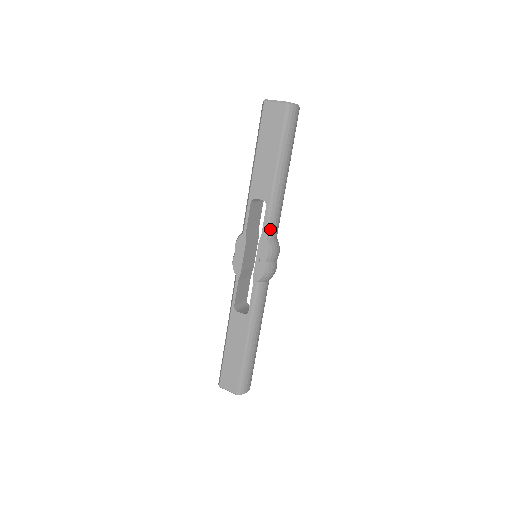
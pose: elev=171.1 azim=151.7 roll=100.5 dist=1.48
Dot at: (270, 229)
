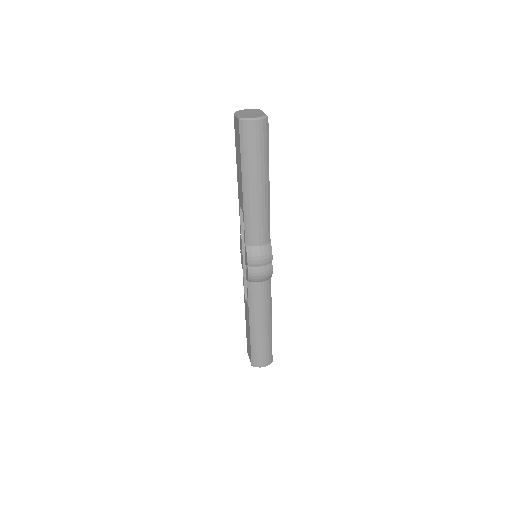
Dot at: (250, 237)
